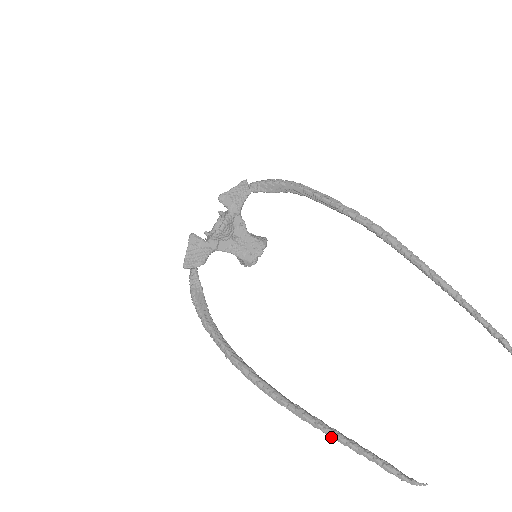
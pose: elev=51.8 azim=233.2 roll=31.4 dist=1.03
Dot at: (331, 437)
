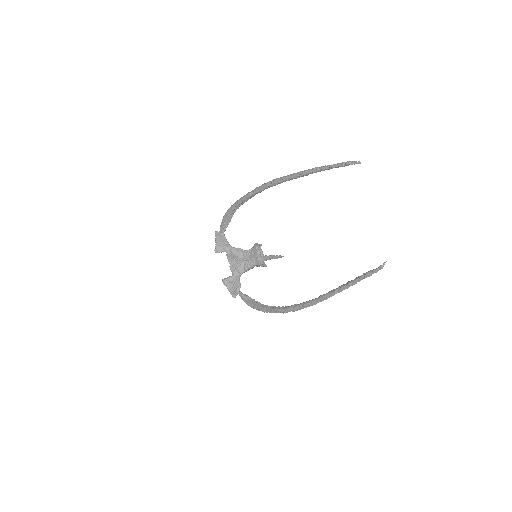
Dot at: occluded
